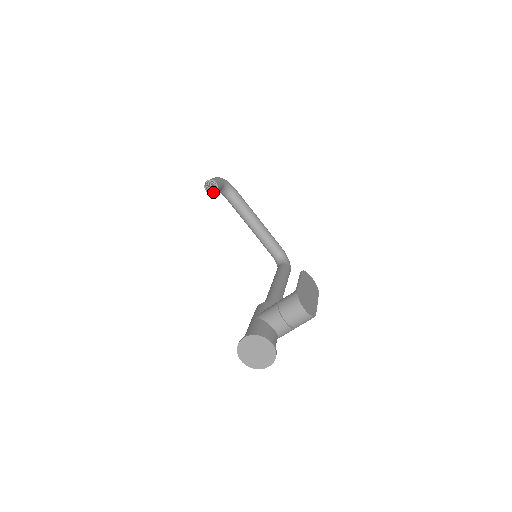
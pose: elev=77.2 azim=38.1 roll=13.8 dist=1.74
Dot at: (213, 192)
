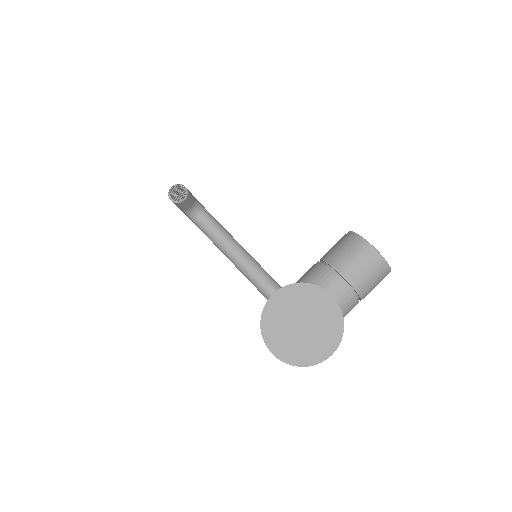
Dot at: (181, 200)
